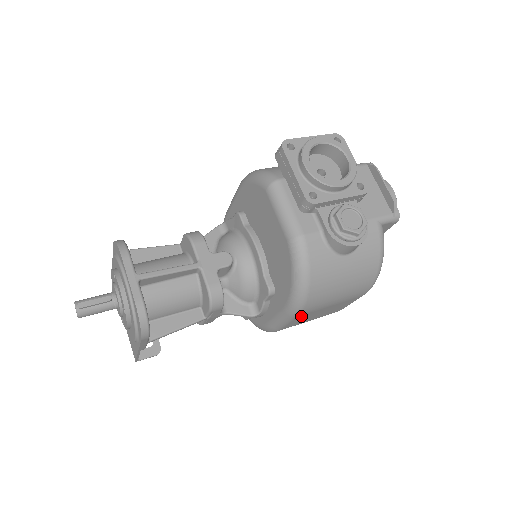
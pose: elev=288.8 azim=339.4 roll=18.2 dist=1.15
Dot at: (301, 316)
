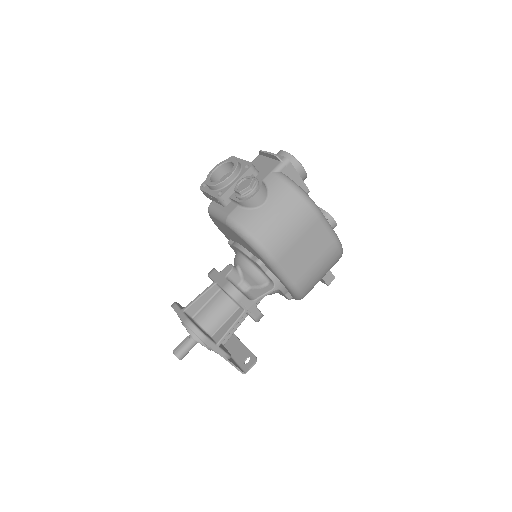
Dot at: (285, 261)
